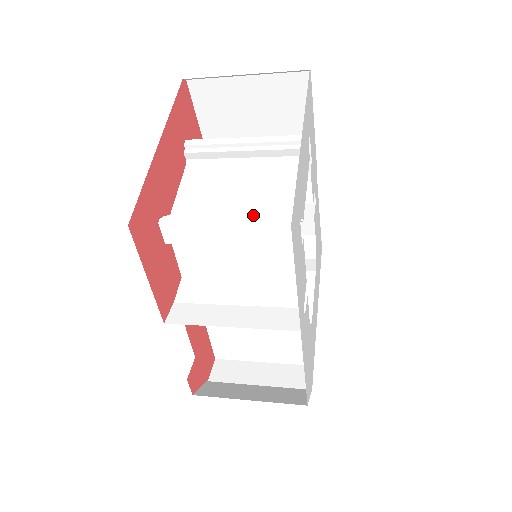
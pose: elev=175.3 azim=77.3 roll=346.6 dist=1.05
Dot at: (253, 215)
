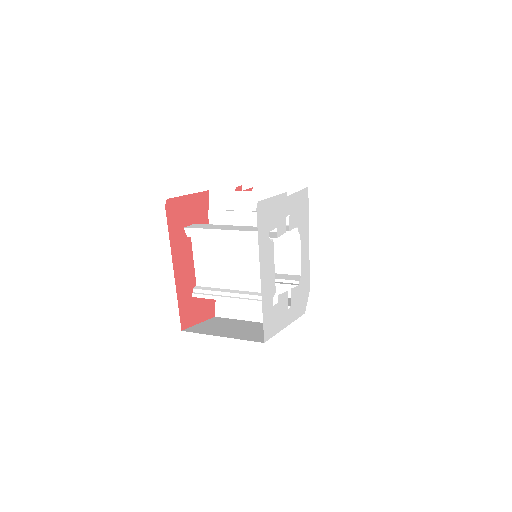
Dot at: (245, 294)
